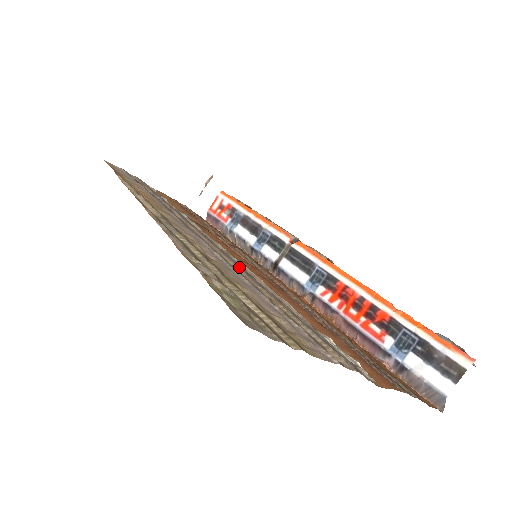
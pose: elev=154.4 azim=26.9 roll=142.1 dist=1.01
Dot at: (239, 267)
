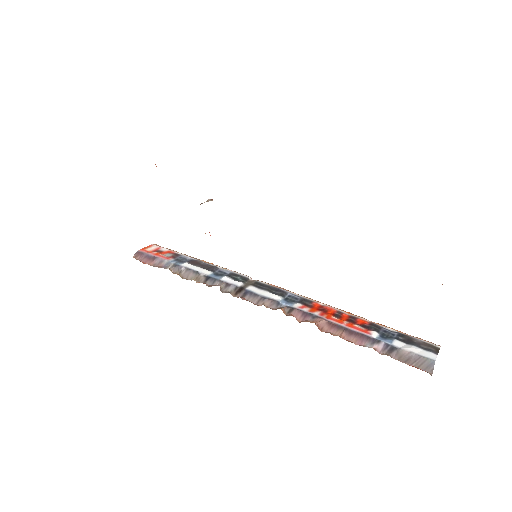
Dot at: occluded
